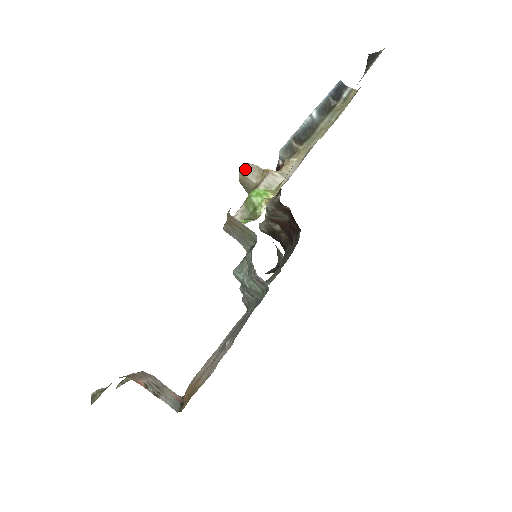
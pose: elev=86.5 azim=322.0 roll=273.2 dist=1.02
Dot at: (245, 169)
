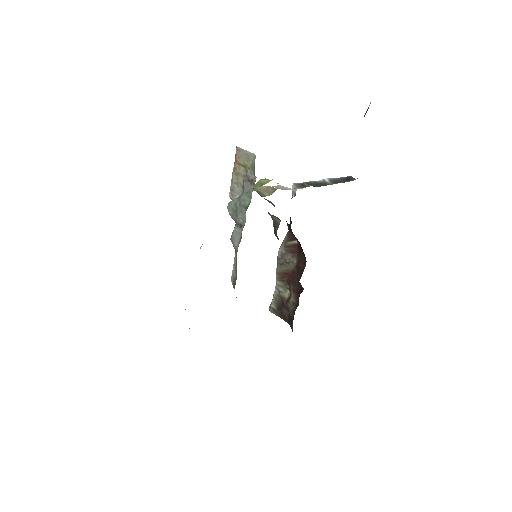
Dot at: (261, 188)
